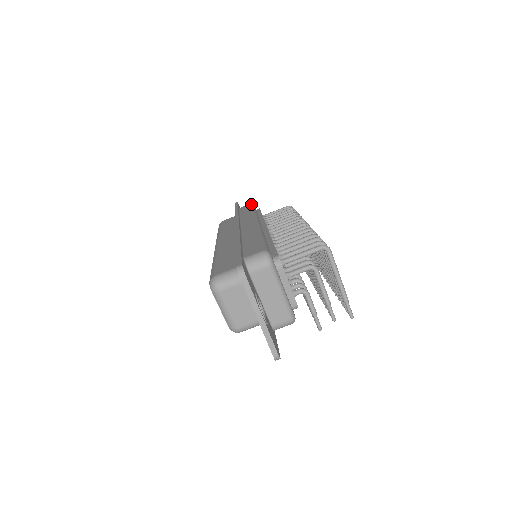
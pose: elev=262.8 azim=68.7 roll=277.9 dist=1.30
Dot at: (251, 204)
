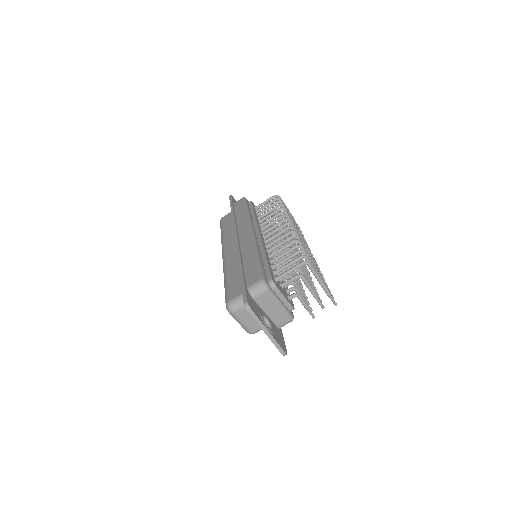
Dot at: (243, 199)
